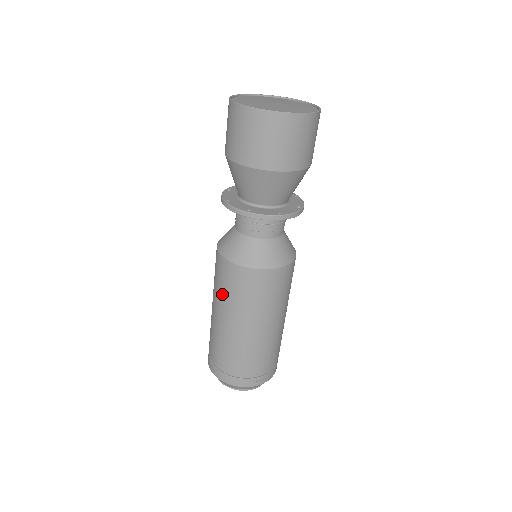
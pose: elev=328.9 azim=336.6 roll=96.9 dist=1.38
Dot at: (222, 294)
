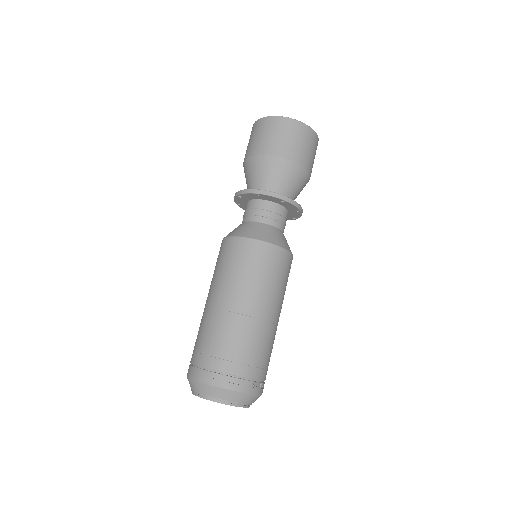
Dot at: occluded
